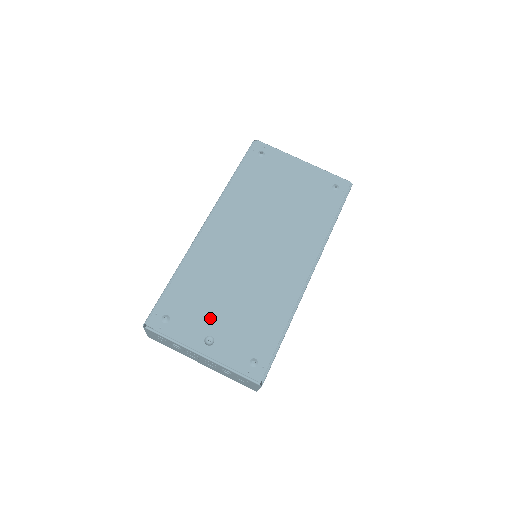
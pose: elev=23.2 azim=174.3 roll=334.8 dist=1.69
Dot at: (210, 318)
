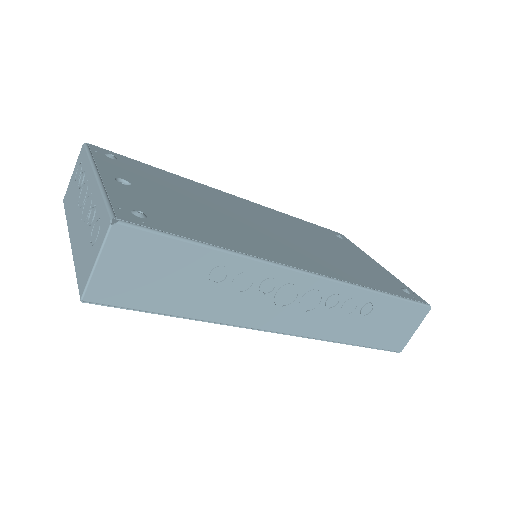
Dot at: (151, 186)
